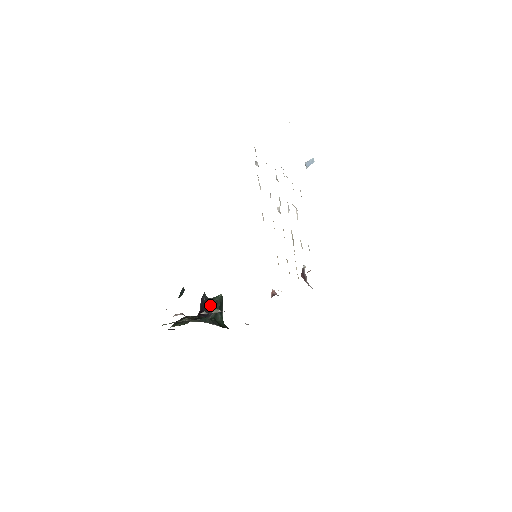
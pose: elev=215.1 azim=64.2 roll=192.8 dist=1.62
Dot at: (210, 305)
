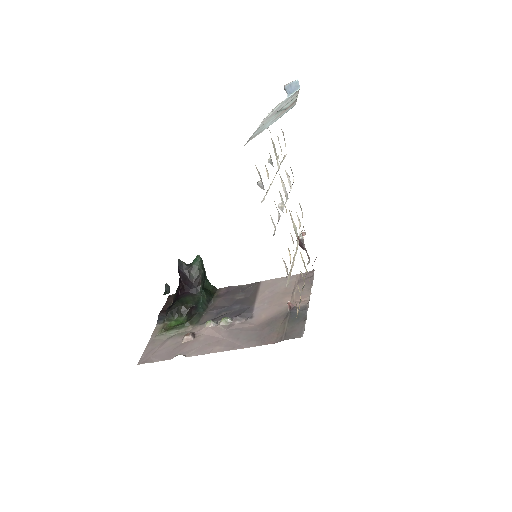
Dot at: (194, 277)
